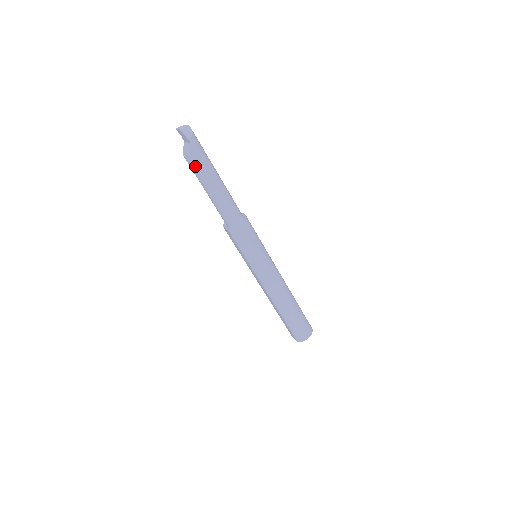
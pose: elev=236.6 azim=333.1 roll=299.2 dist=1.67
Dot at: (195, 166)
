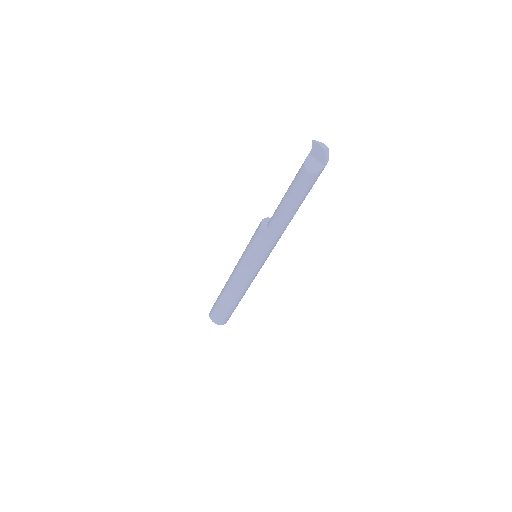
Dot at: (309, 183)
